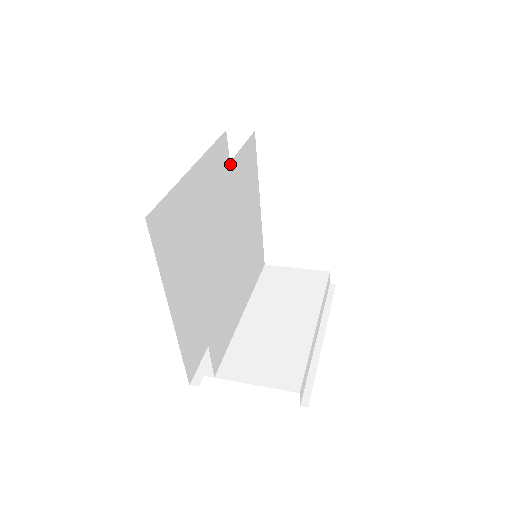
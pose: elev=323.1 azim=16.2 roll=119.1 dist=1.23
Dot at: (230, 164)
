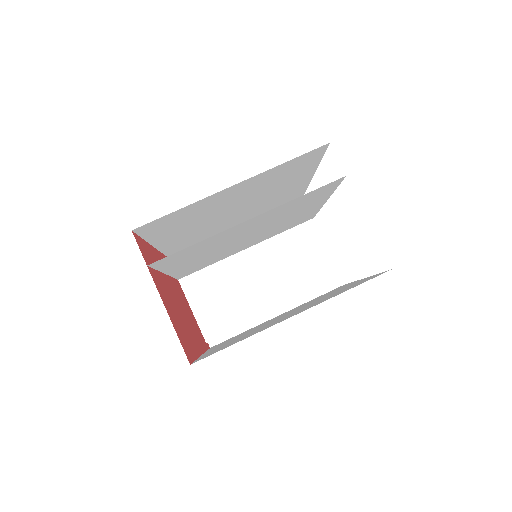
Dot at: (261, 214)
